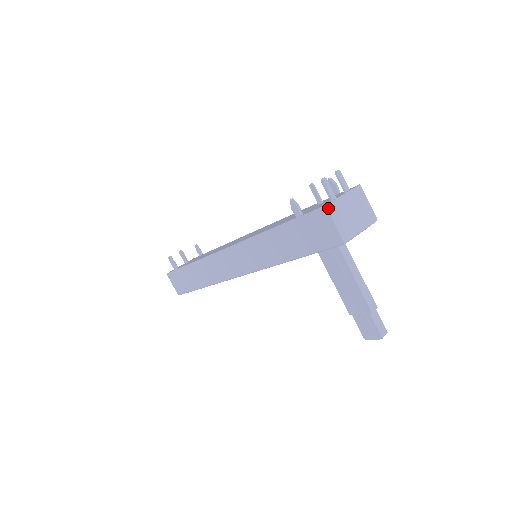
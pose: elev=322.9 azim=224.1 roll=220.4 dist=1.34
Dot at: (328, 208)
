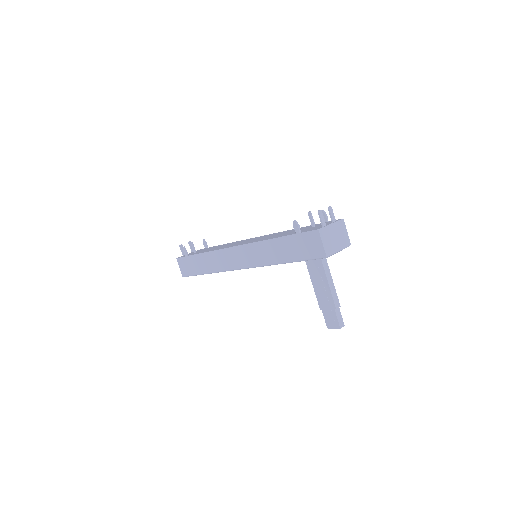
Dot at: (320, 231)
